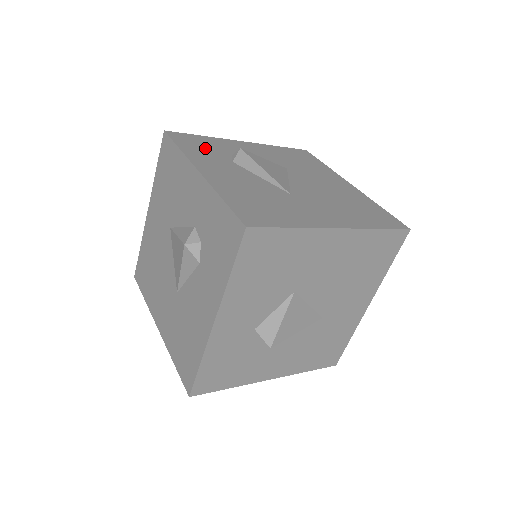
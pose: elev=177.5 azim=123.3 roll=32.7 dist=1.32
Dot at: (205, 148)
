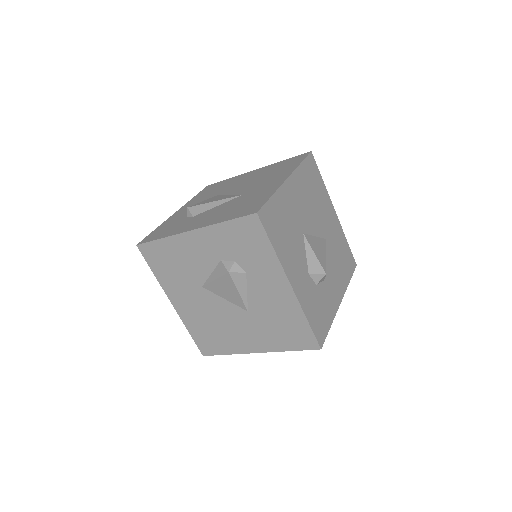
Dot at: (170, 228)
